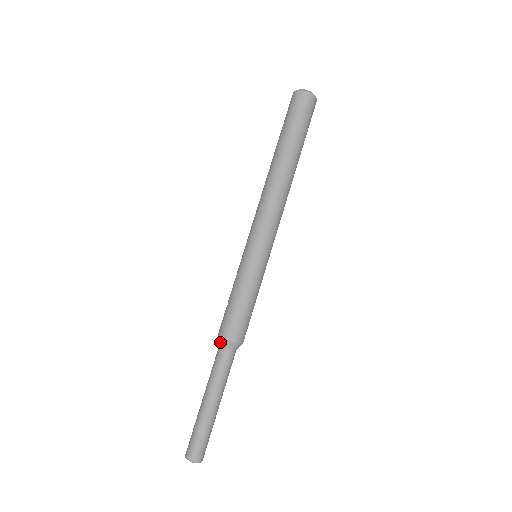
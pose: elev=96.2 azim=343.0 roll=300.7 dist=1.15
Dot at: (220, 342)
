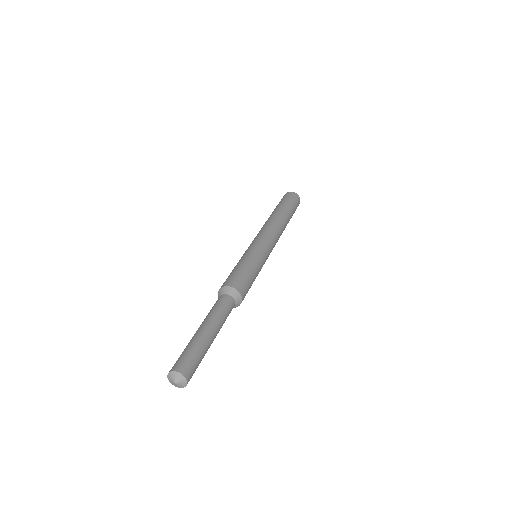
Dot at: (219, 293)
